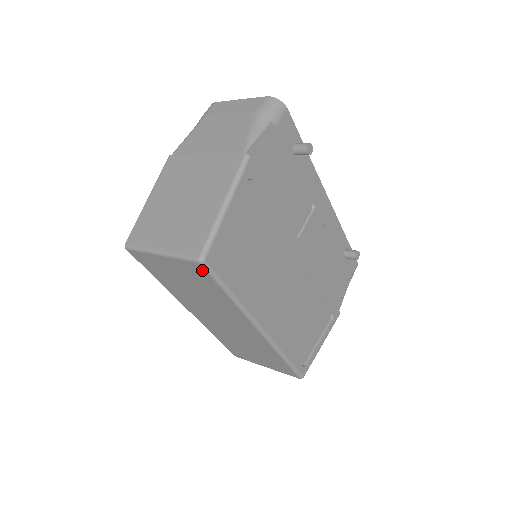
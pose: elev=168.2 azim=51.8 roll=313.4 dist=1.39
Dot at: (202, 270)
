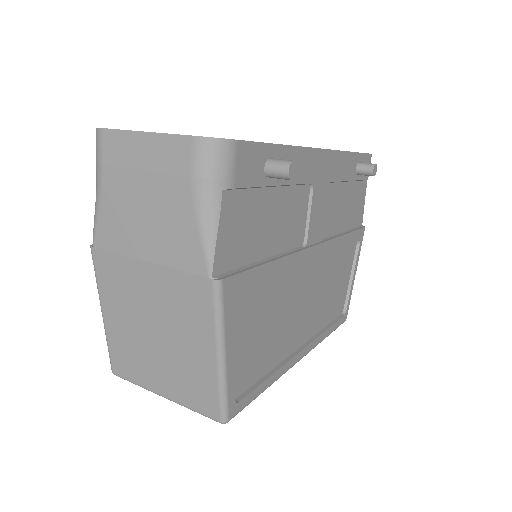
Dot at: occluded
